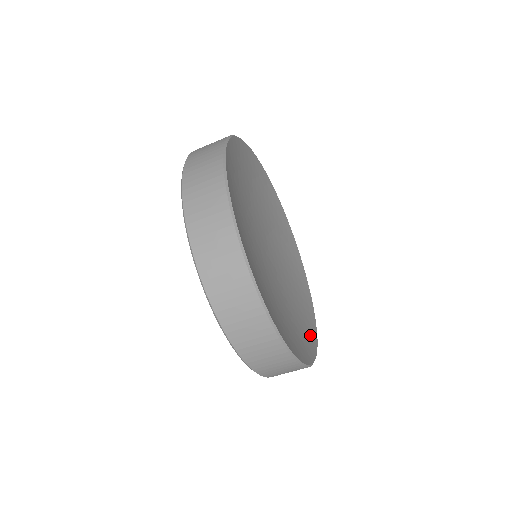
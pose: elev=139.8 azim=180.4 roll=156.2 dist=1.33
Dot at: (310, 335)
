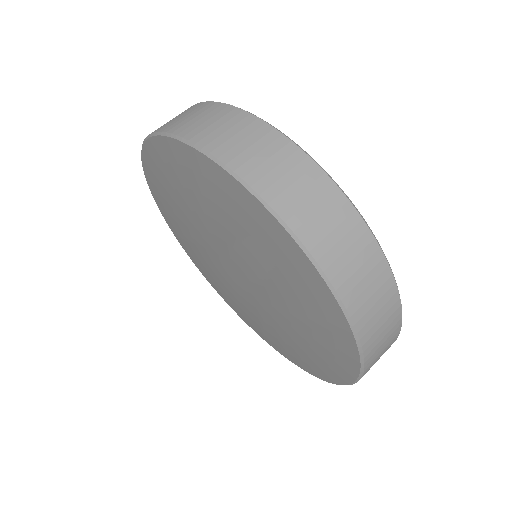
Dot at: occluded
